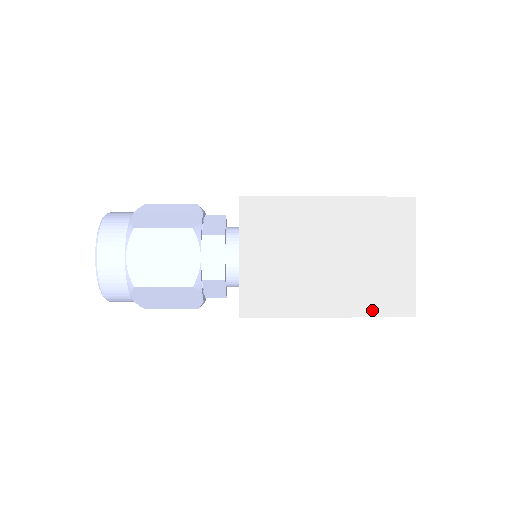
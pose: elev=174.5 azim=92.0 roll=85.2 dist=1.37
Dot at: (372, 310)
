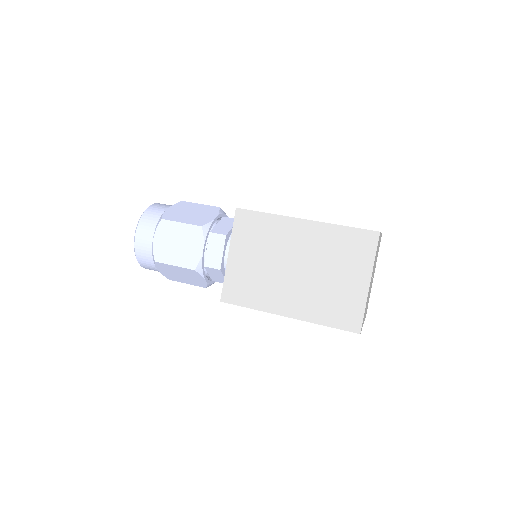
Dot at: (324, 319)
